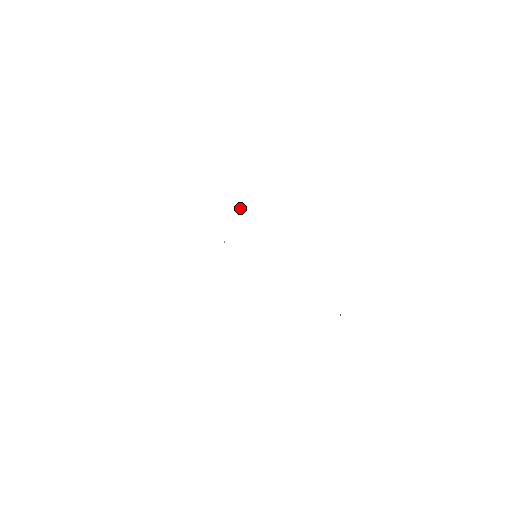
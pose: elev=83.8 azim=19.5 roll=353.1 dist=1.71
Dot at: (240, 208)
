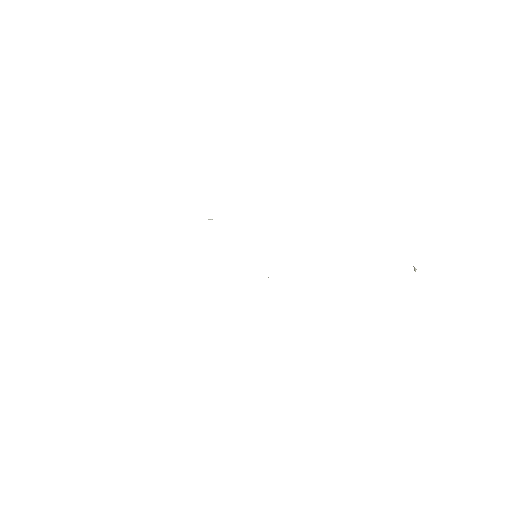
Dot at: (209, 219)
